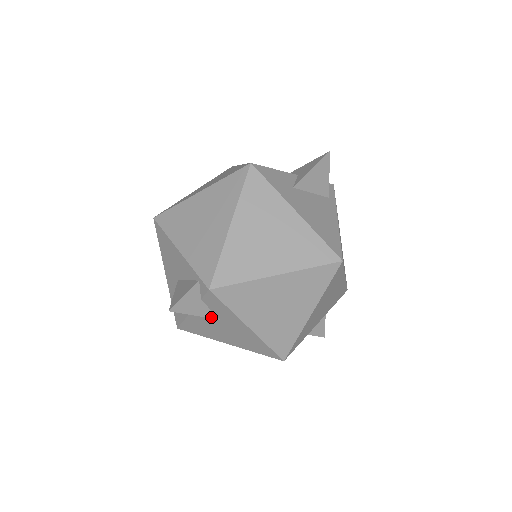
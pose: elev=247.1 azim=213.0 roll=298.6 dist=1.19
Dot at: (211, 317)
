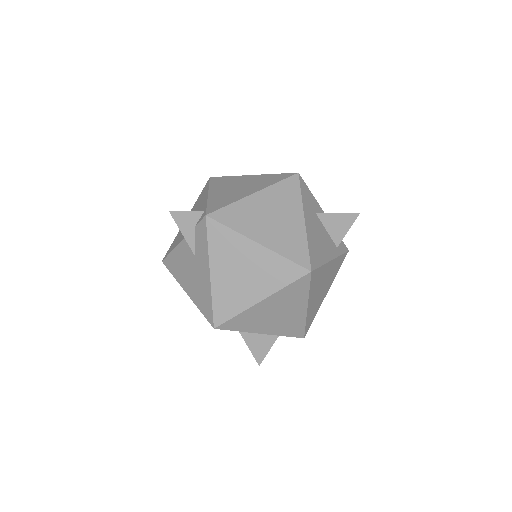
Dot at: (191, 248)
